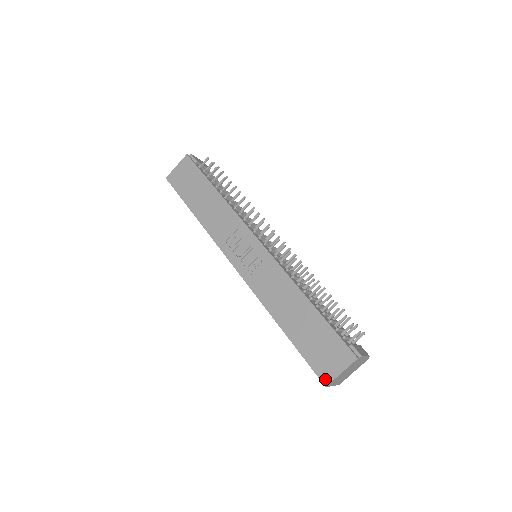
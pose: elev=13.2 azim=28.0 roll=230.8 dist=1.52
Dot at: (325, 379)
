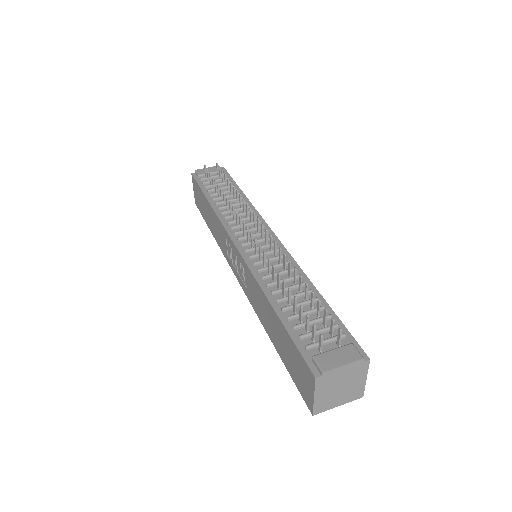
Dot at: (309, 406)
